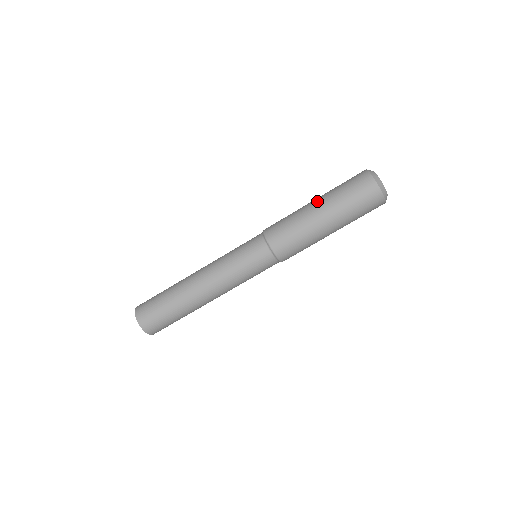
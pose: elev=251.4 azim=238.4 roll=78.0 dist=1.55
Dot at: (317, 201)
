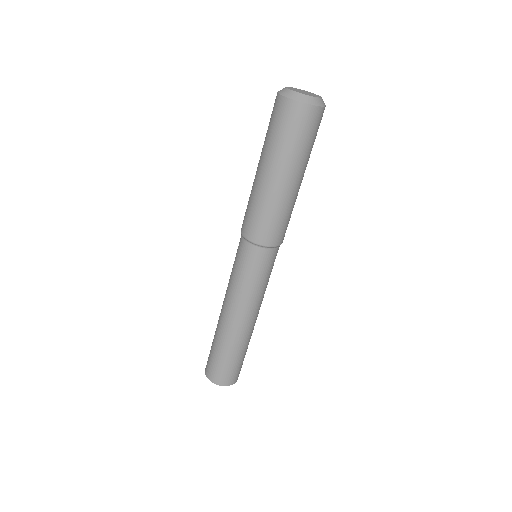
Dot at: (273, 174)
